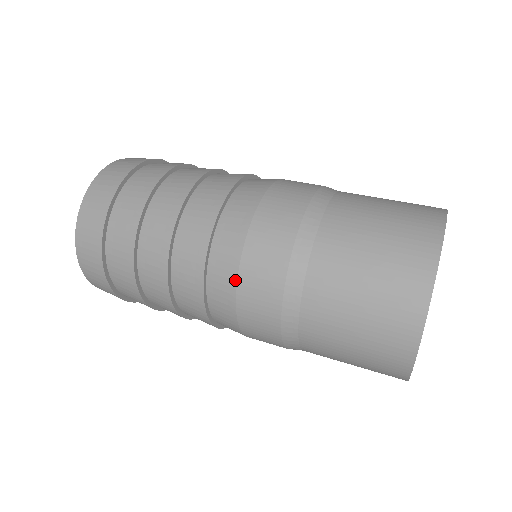
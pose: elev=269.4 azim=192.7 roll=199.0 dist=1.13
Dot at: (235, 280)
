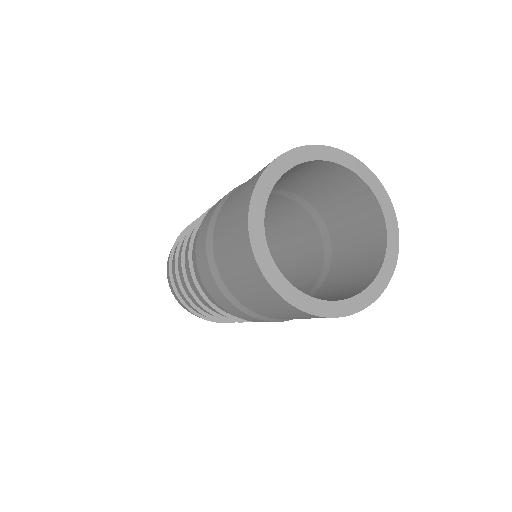
Dot at: (195, 253)
